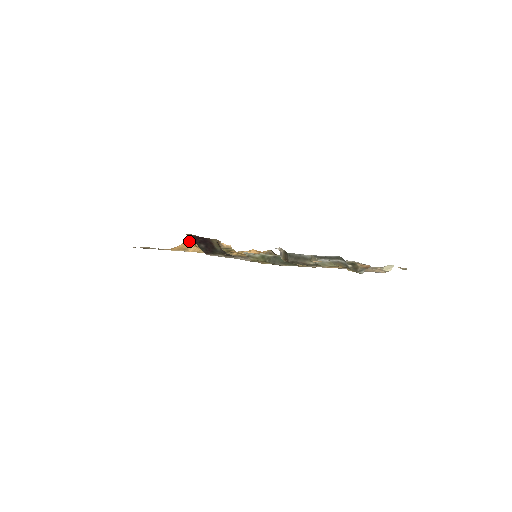
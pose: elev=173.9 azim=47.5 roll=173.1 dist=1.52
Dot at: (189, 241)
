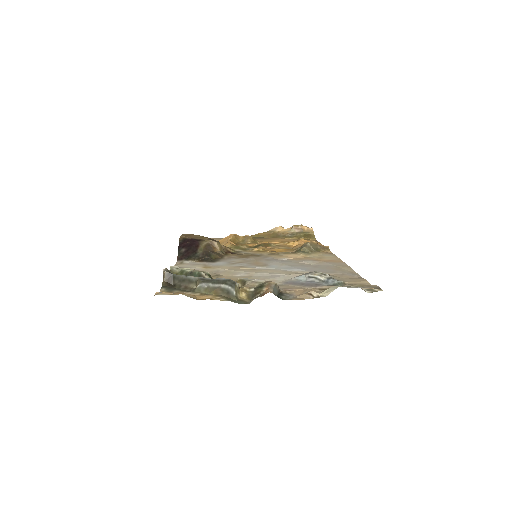
Dot at: occluded
